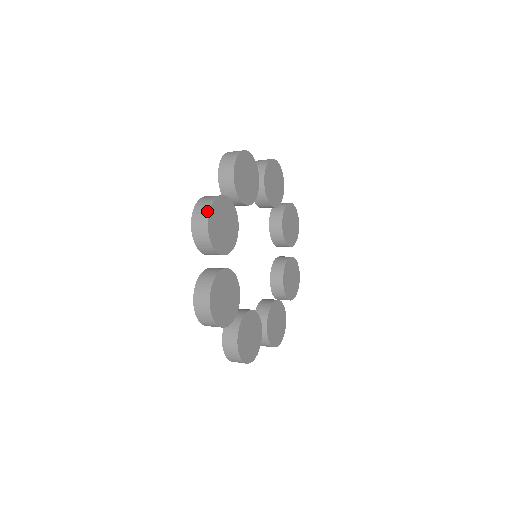
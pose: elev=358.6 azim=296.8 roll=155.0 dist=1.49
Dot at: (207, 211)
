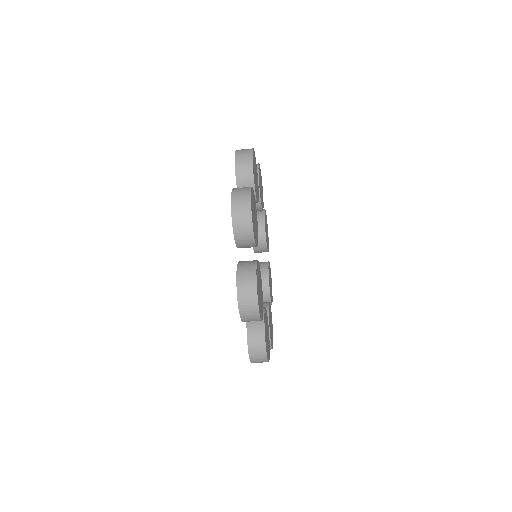
Dot at: (248, 199)
